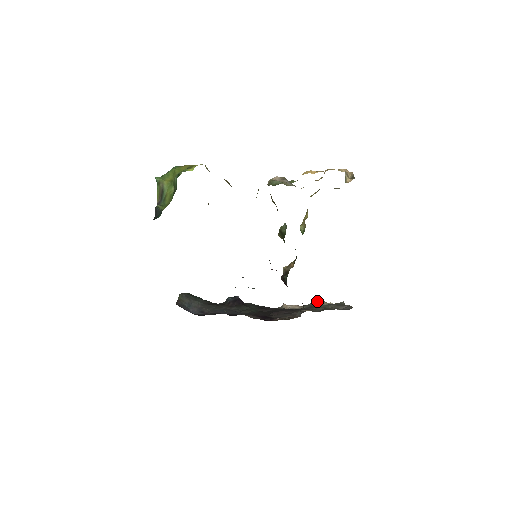
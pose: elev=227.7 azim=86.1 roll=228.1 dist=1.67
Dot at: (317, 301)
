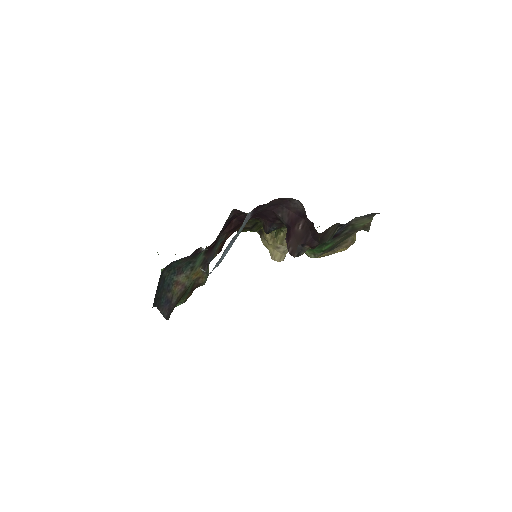
Dot at: occluded
